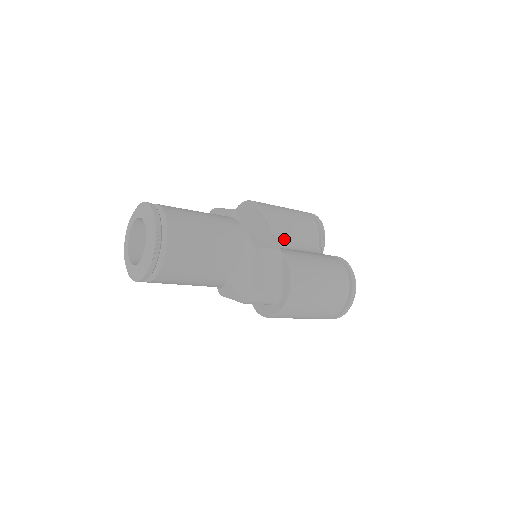
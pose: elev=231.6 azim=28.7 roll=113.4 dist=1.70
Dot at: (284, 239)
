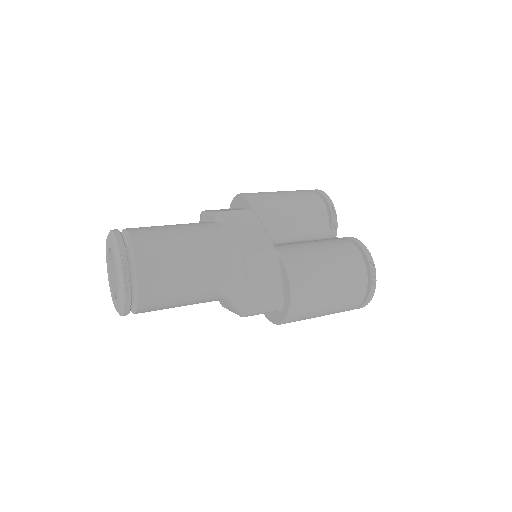
Dot at: (285, 231)
